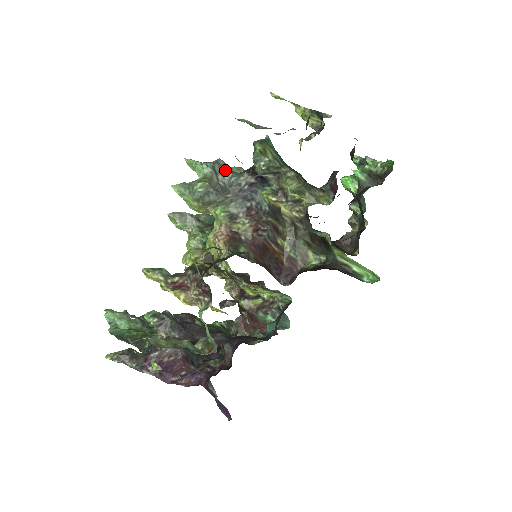
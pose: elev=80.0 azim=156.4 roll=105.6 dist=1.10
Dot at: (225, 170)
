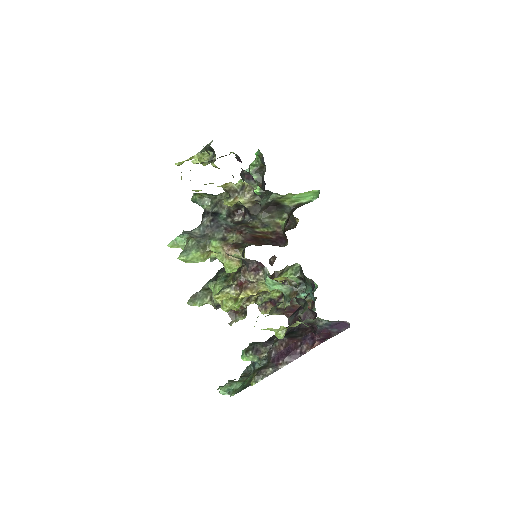
Dot at: (192, 230)
